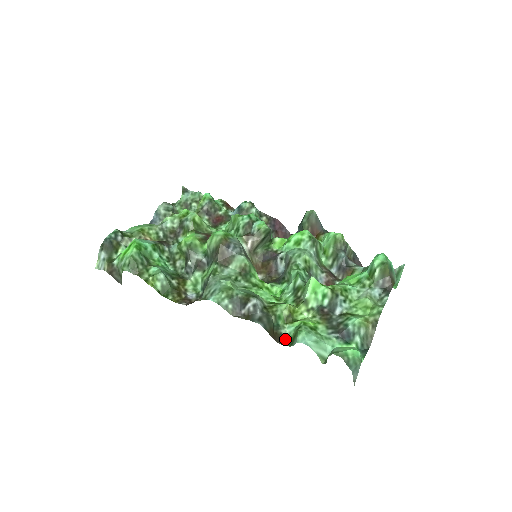
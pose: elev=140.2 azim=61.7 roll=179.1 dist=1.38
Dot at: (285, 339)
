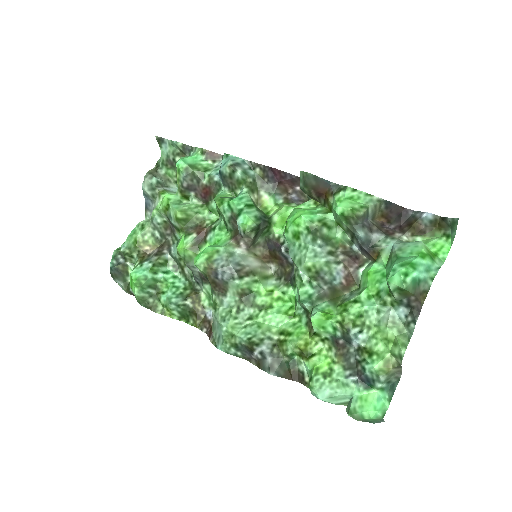
Dot at: (304, 378)
